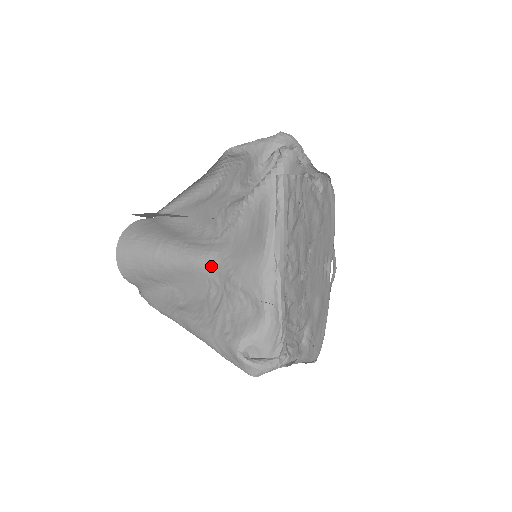
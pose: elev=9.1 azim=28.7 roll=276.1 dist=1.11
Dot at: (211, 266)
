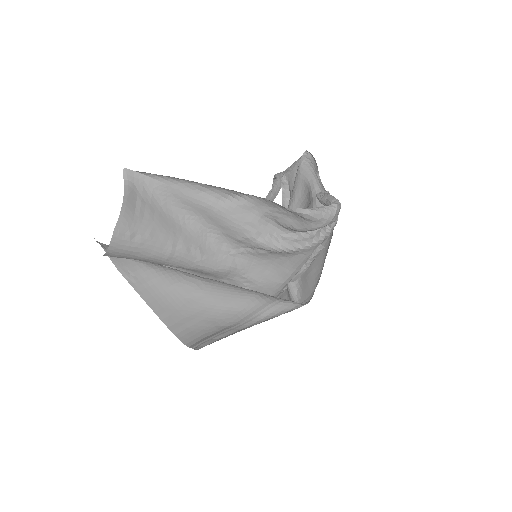
Dot at: (227, 276)
